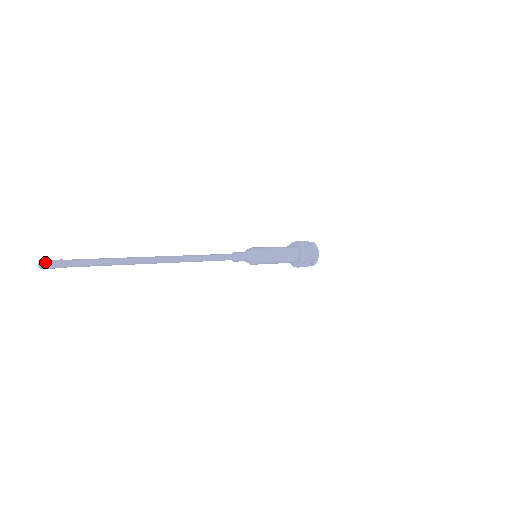
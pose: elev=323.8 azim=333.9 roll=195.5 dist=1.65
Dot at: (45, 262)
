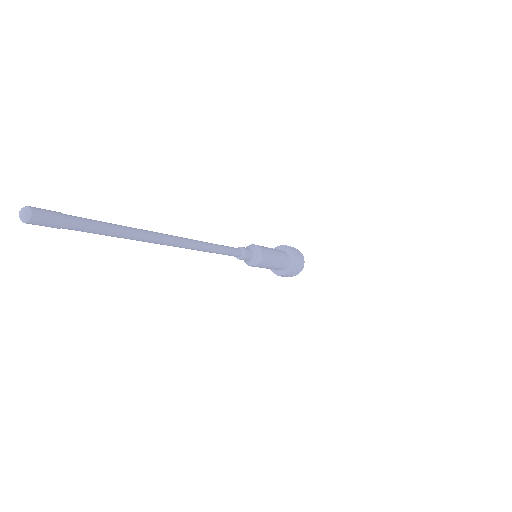
Dot at: (36, 209)
